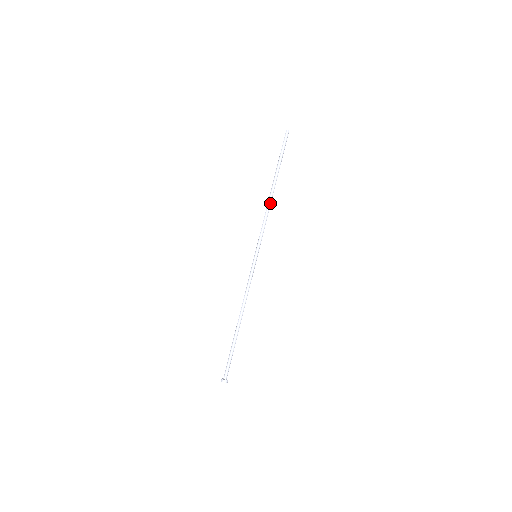
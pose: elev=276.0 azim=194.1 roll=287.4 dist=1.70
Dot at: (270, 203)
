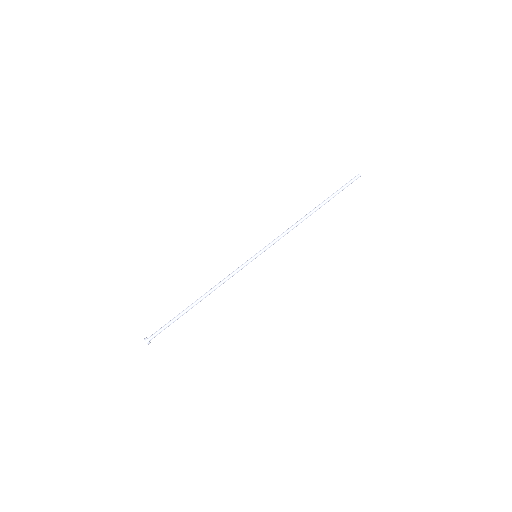
Dot at: (300, 221)
